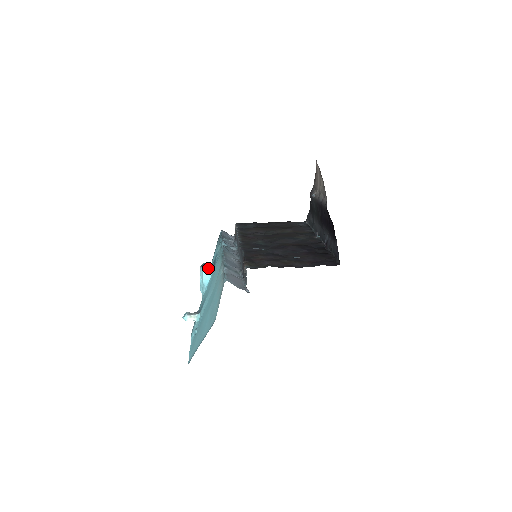
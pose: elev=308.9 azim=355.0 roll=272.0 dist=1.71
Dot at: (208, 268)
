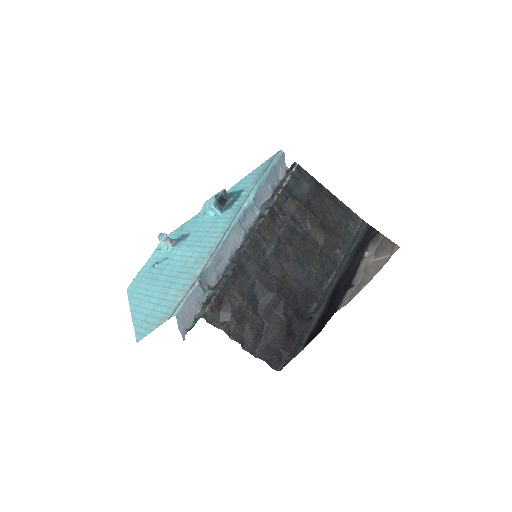
Dot at: (218, 208)
